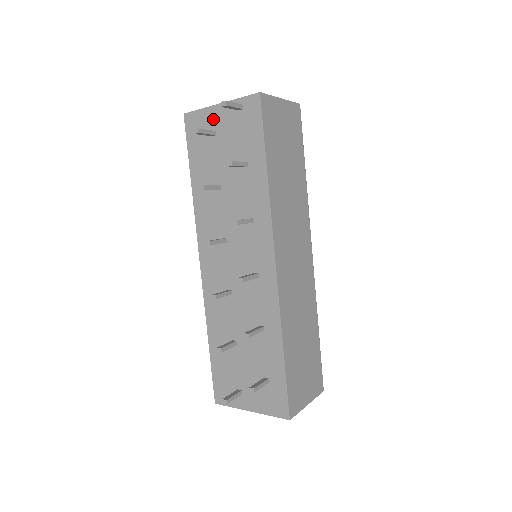
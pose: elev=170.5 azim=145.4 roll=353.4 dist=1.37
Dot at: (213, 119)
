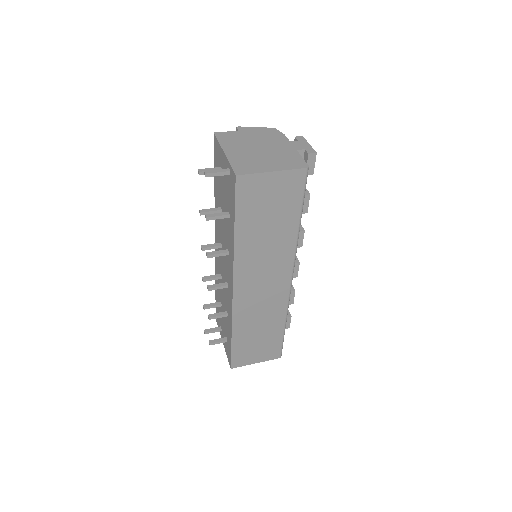
Dot at: (222, 159)
